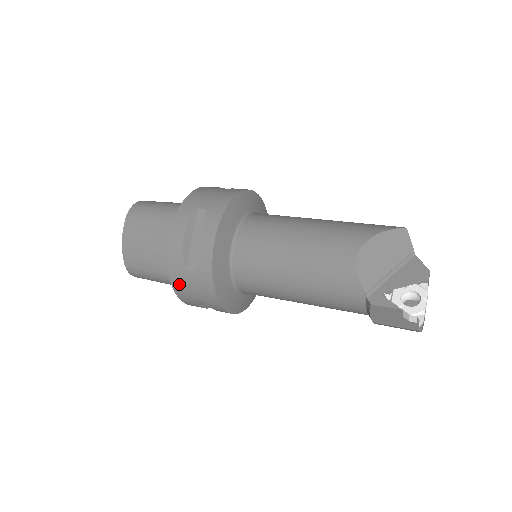
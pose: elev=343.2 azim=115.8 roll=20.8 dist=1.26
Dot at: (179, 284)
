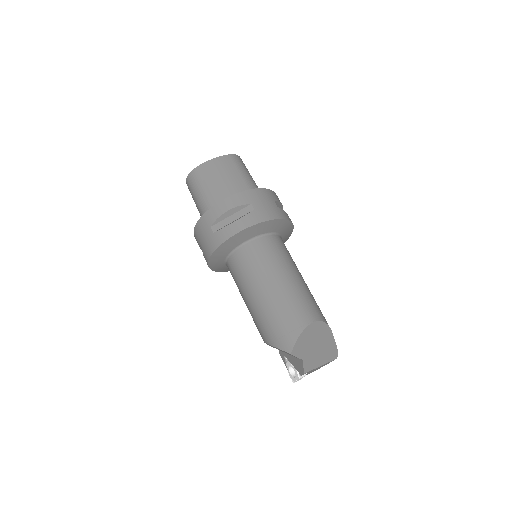
Dot at: occluded
